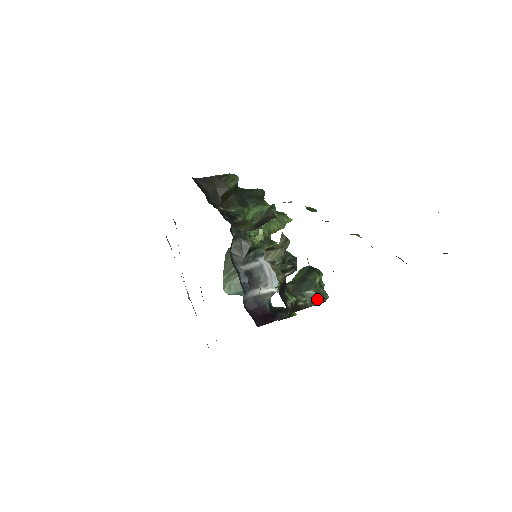
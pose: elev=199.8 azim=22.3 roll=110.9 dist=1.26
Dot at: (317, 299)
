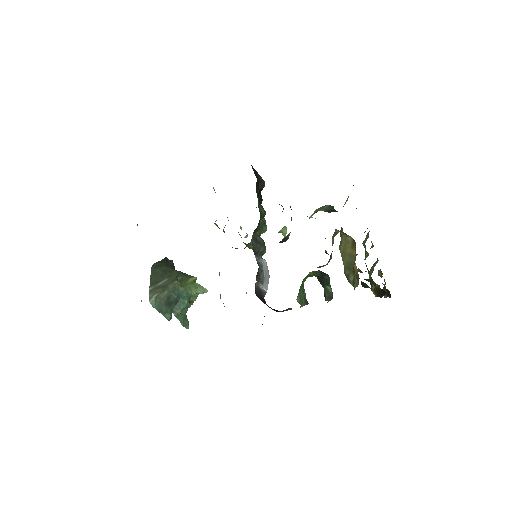
Dot at: (330, 296)
